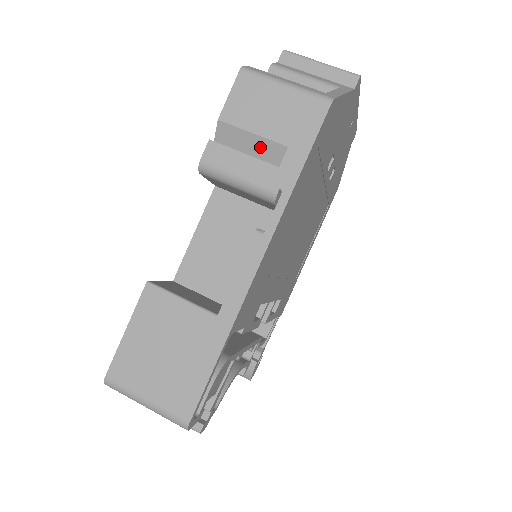
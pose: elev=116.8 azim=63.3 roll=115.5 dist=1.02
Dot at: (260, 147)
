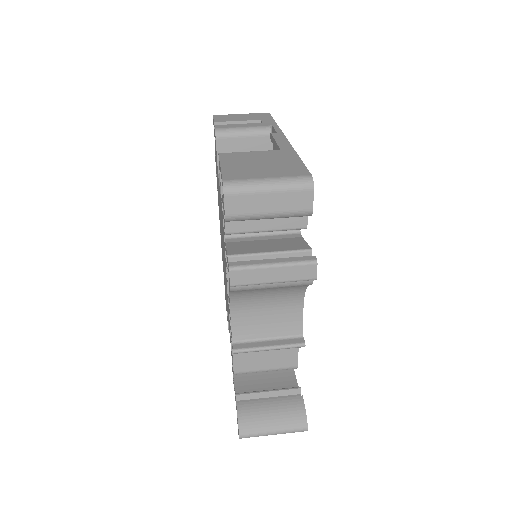
Dot at: occluded
